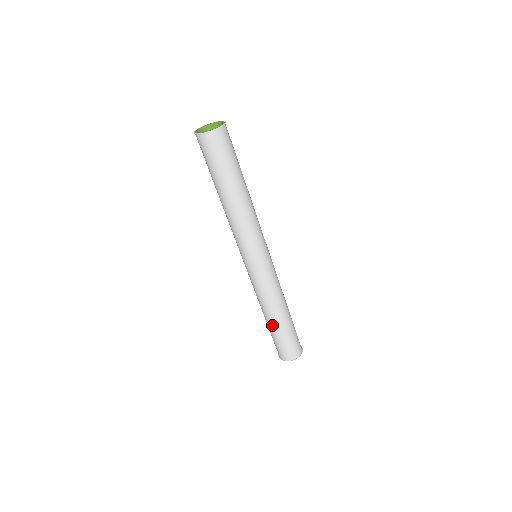
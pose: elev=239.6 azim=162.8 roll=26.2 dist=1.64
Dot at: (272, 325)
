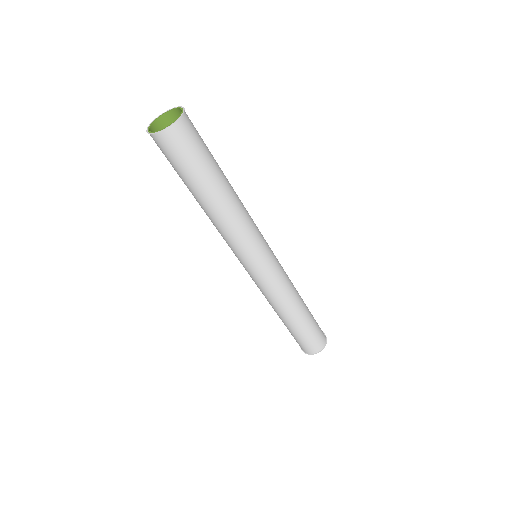
Dot at: (298, 322)
